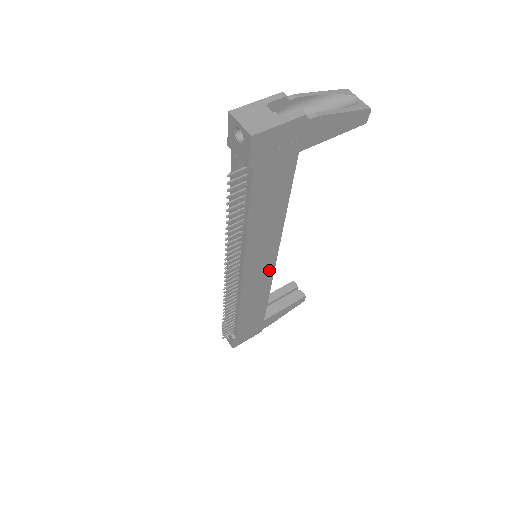
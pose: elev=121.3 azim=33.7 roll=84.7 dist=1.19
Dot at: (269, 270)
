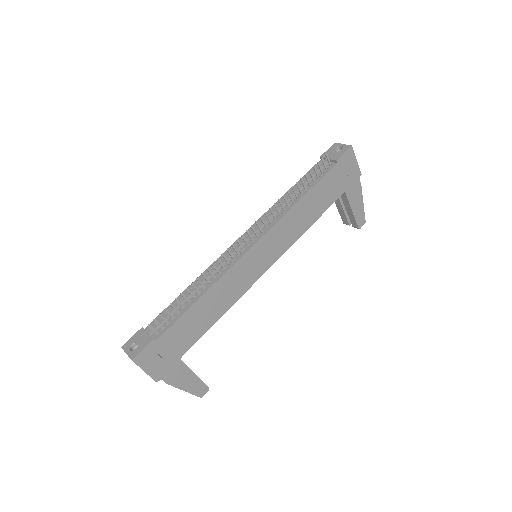
Dot at: (256, 275)
